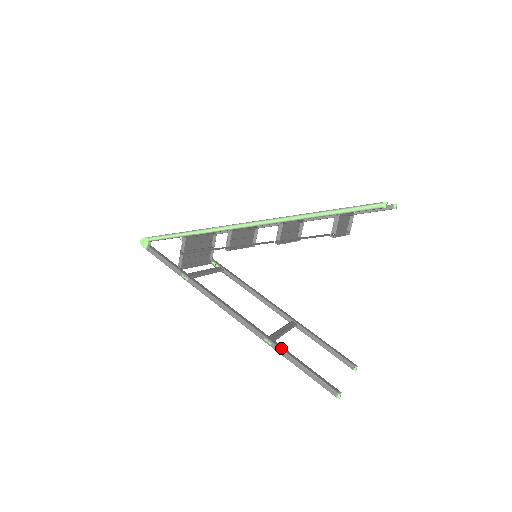
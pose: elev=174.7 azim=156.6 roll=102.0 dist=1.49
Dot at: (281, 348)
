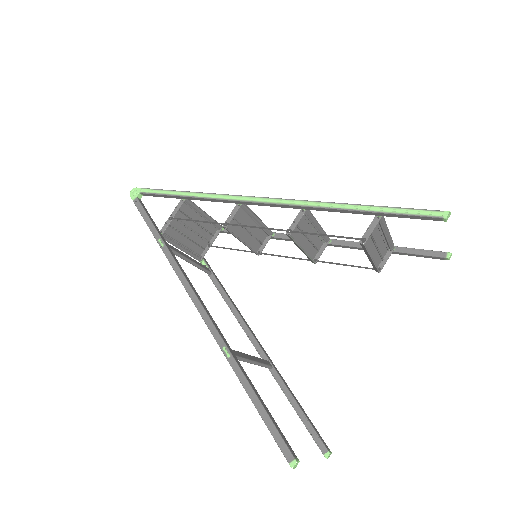
Dot at: (240, 367)
